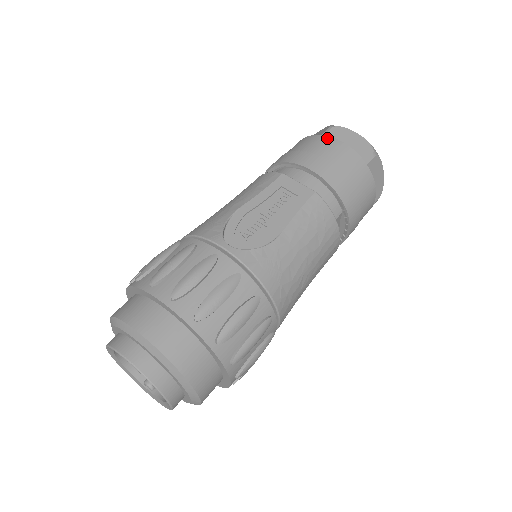
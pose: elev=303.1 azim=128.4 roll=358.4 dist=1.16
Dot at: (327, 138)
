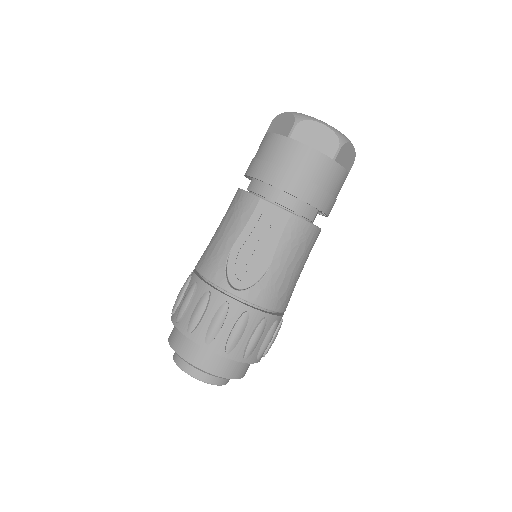
Dot at: (293, 143)
